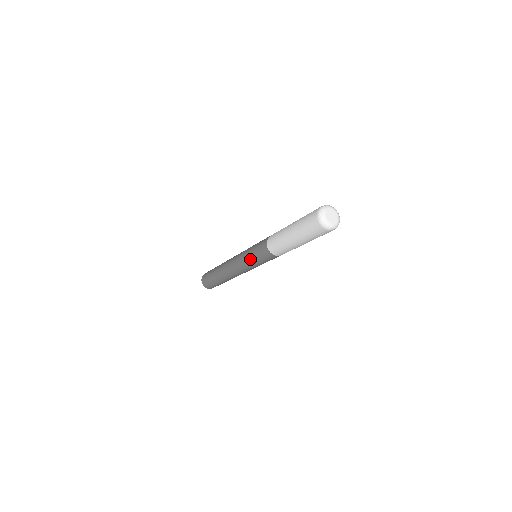
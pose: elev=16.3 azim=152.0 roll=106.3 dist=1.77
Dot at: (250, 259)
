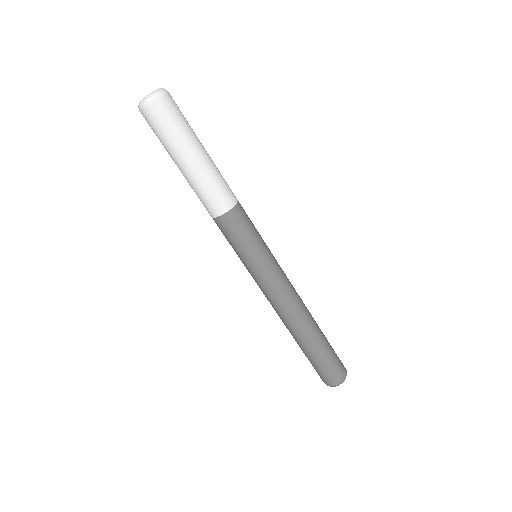
Dot at: (240, 259)
